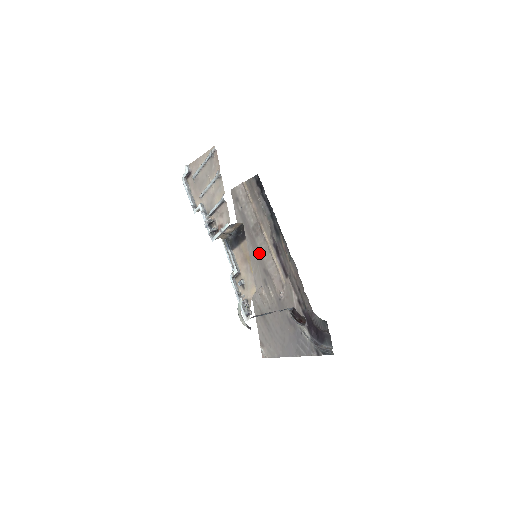
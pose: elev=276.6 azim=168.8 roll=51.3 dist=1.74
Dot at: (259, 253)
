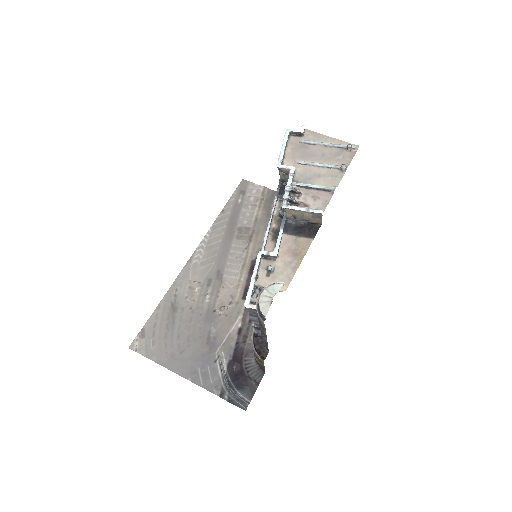
Dot at: (227, 253)
